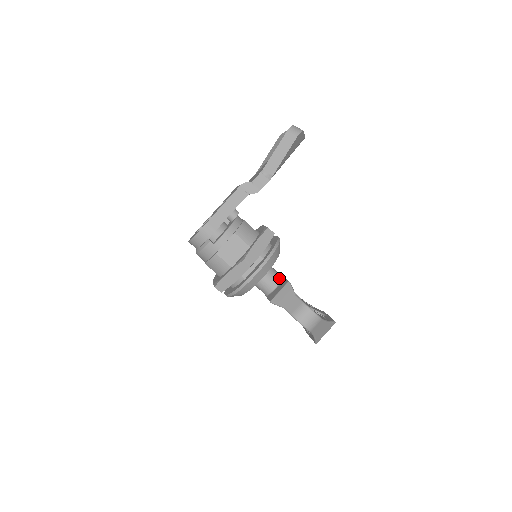
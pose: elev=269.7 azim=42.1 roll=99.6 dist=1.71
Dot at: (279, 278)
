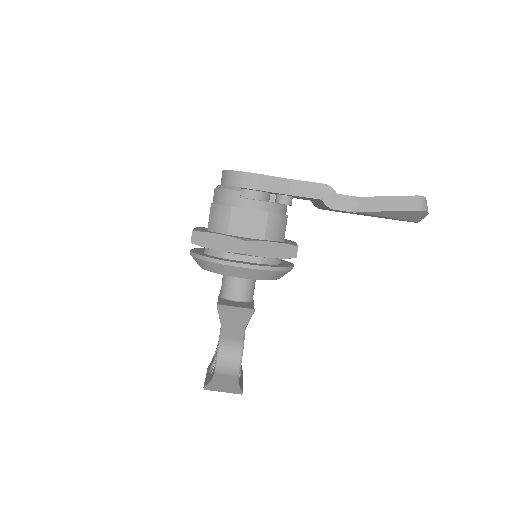
Dot at: (249, 297)
